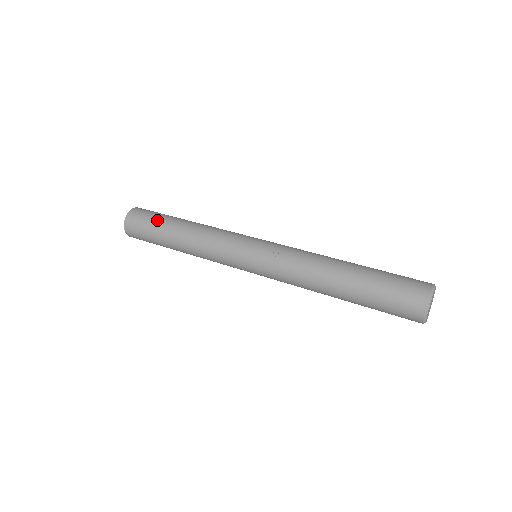
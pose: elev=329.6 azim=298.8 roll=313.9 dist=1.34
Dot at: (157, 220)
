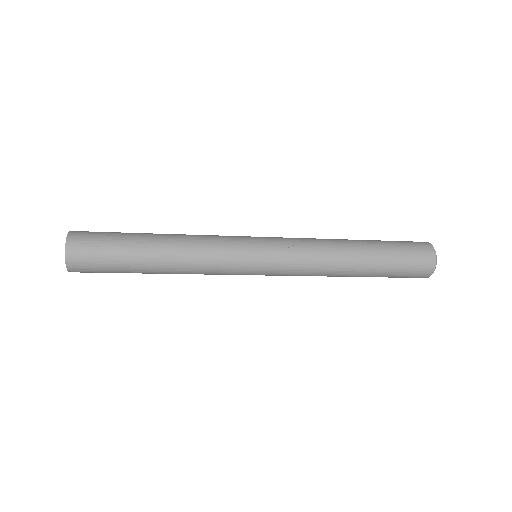
Dot at: (119, 239)
